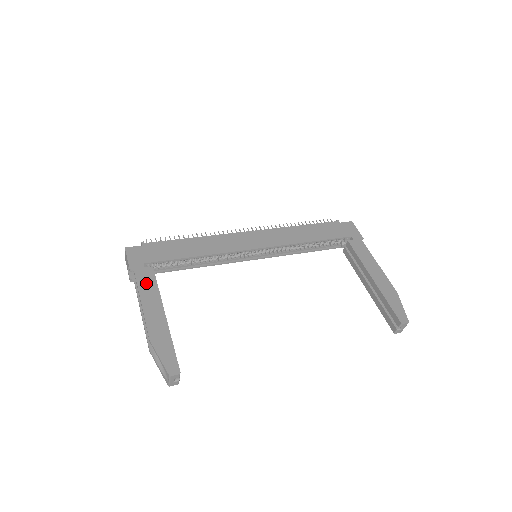
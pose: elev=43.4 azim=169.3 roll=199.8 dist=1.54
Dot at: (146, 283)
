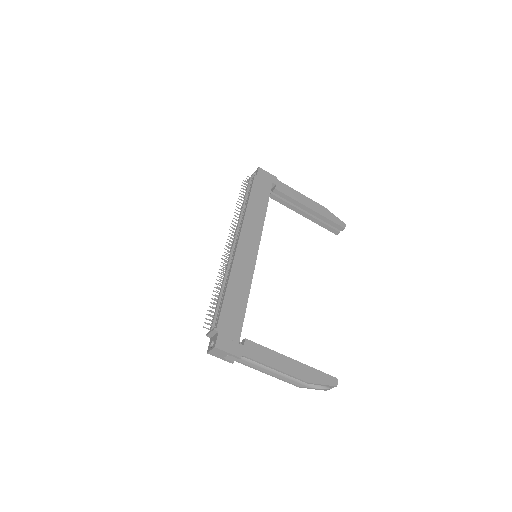
Dot at: (260, 354)
